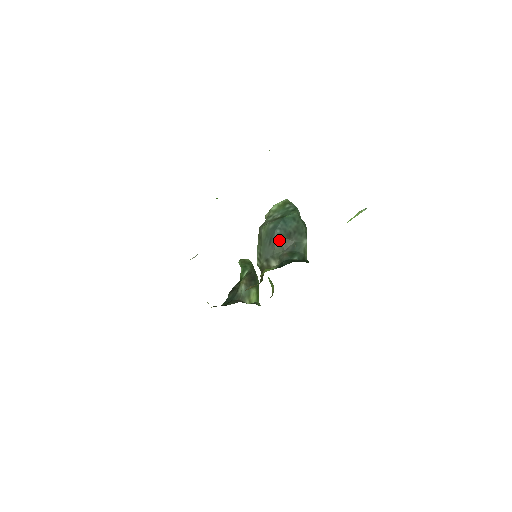
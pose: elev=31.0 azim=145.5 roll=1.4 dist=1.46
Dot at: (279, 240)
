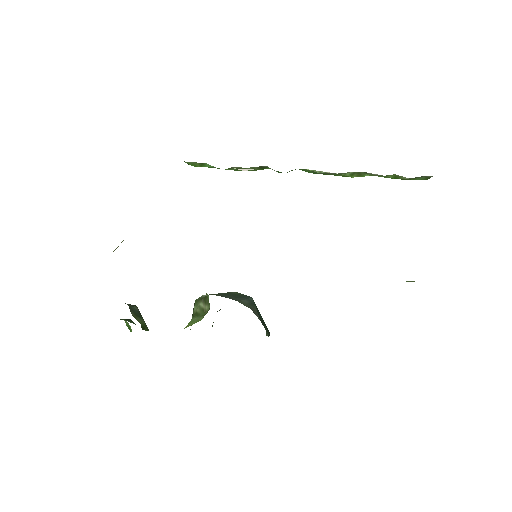
Dot at: (251, 302)
